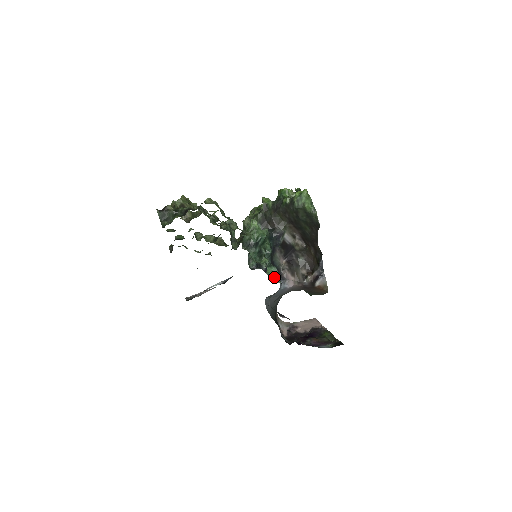
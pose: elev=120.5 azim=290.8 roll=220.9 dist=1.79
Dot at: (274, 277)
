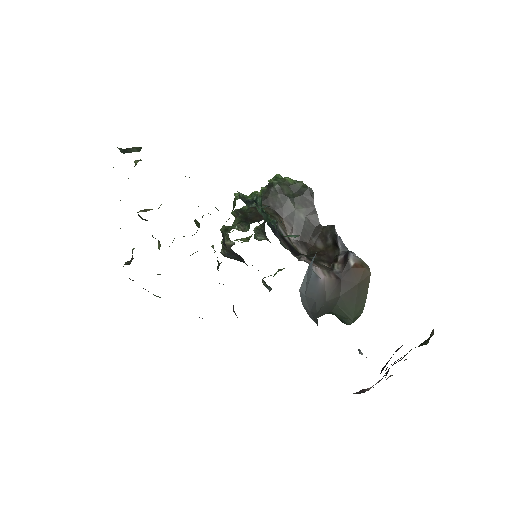
Dot at: occluded
